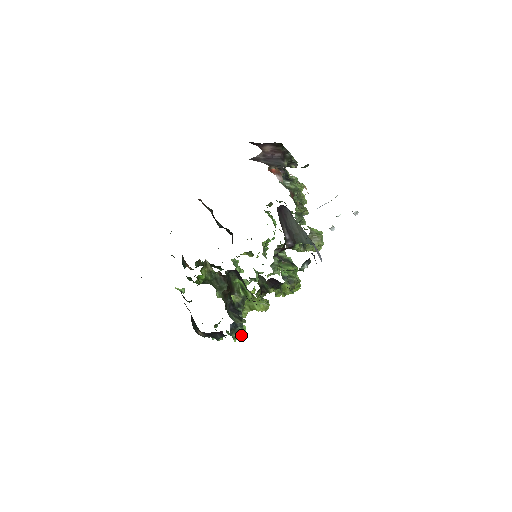
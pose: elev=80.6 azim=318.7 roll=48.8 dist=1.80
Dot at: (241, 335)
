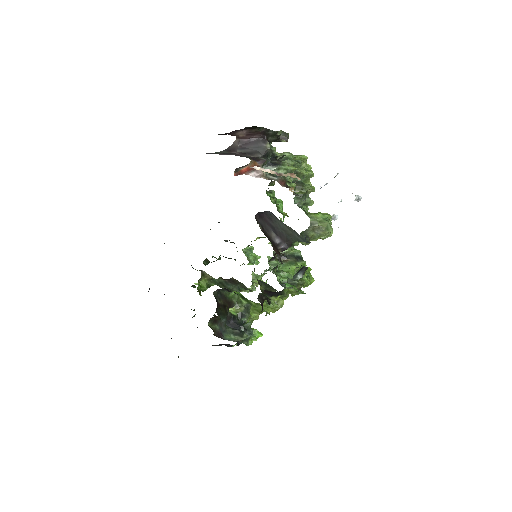
Dot at: (254, 340)
